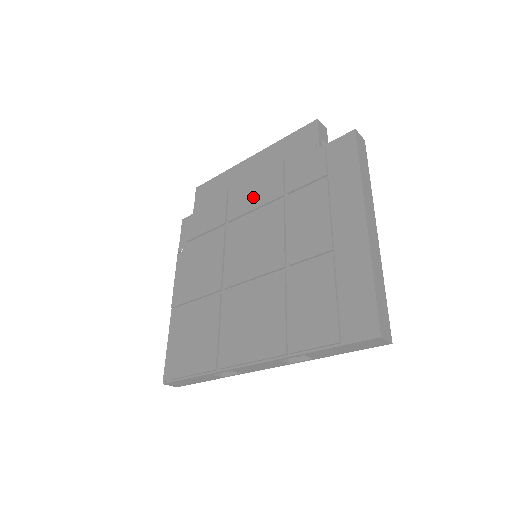
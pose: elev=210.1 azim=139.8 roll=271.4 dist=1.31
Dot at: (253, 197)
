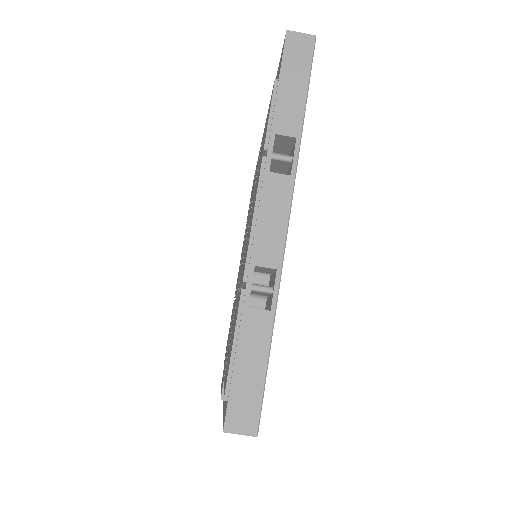
Dot at: occluded
